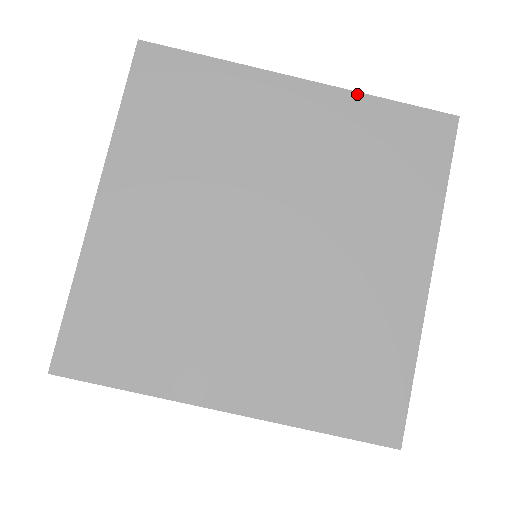
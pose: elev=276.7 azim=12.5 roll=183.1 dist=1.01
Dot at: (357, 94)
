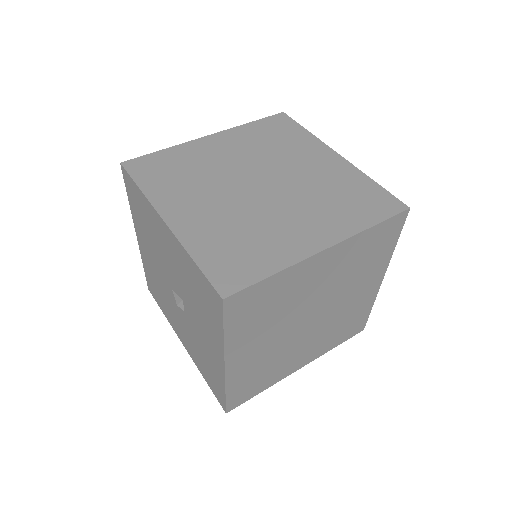
Dot at: (237, 127)
